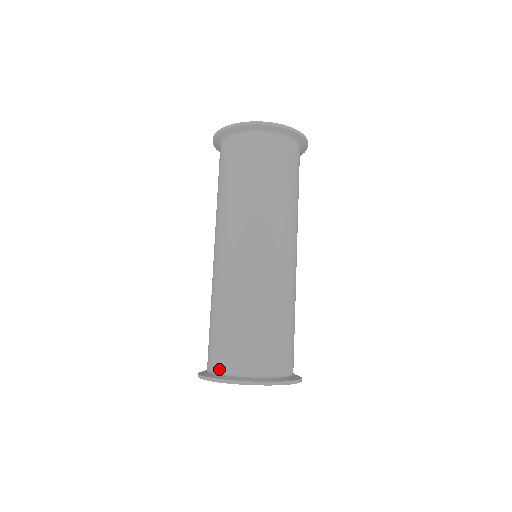
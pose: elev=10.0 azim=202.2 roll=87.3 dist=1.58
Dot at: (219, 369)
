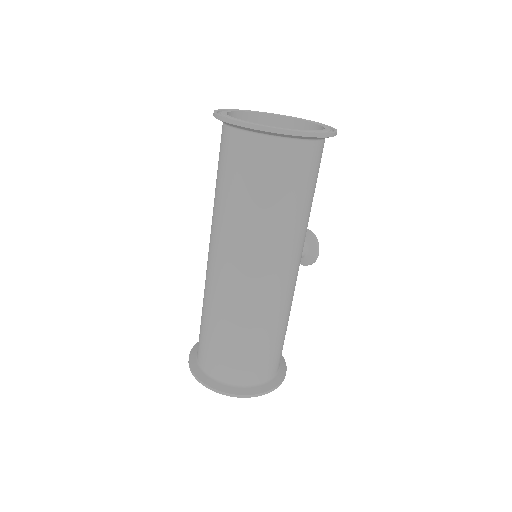
Dot at: (198, 358)
